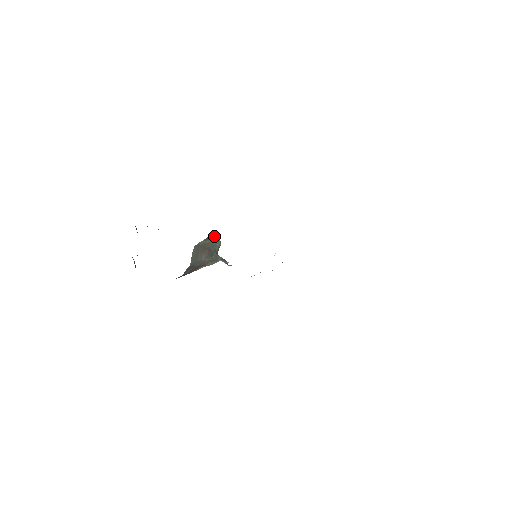
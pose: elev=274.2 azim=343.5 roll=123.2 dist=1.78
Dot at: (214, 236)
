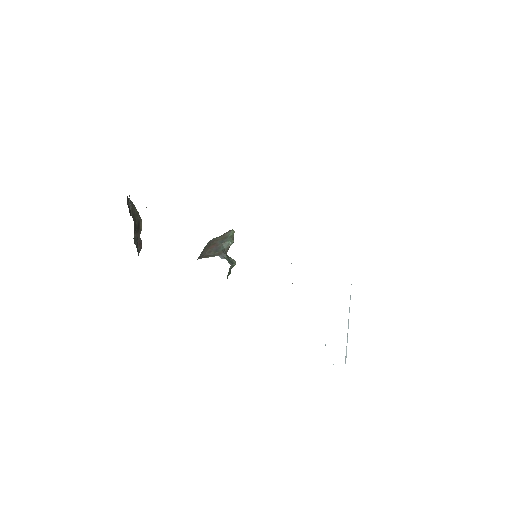
Dot at: (227, 233)
